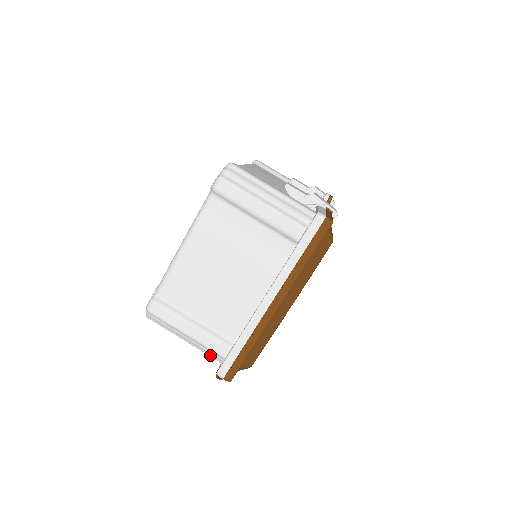
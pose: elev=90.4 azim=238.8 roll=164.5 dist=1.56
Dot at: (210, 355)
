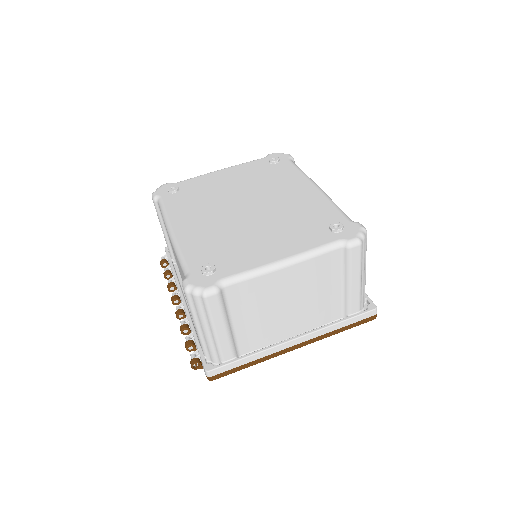
Dot at: (205, 348)
